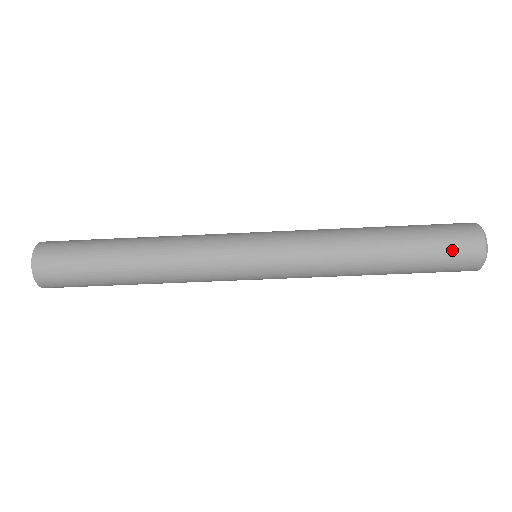
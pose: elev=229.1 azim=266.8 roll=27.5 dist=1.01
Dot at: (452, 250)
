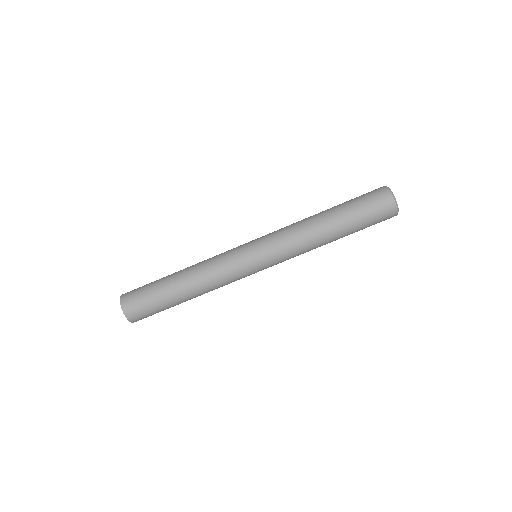
Dot at: (365, 194)
